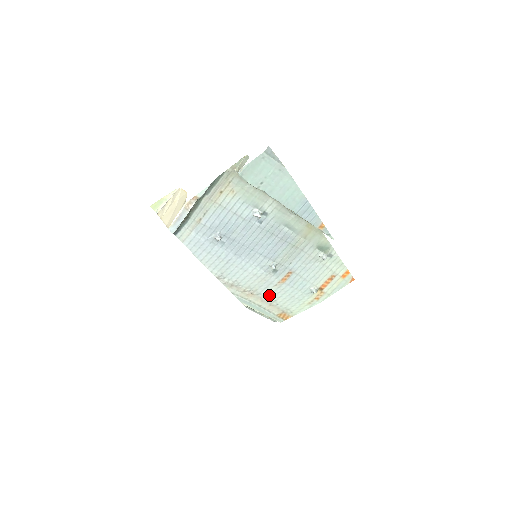
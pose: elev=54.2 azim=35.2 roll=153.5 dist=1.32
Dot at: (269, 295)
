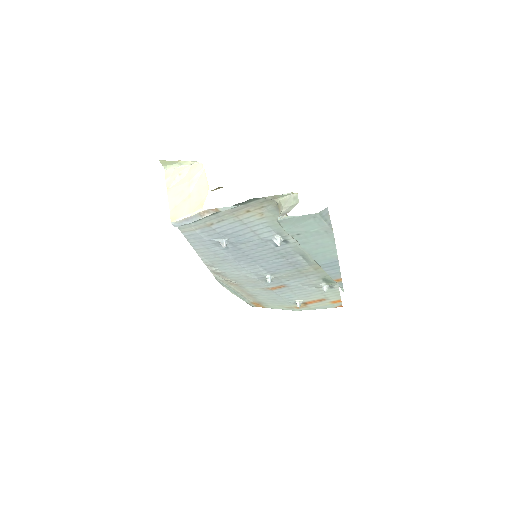
Dot at: (252, 291)
